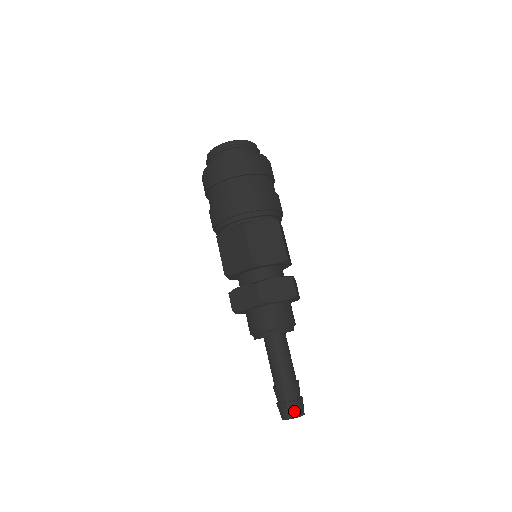
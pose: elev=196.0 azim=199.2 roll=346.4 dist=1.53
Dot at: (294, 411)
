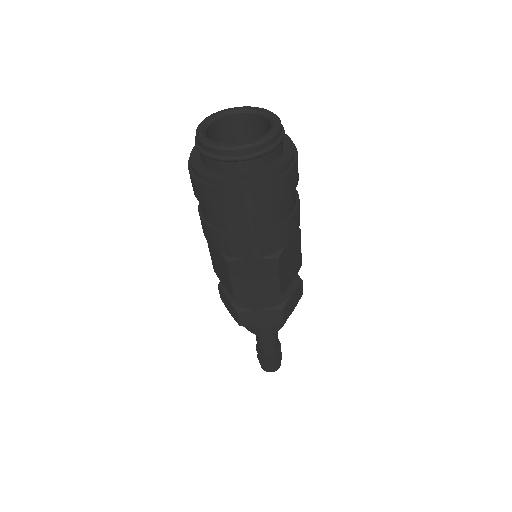
Dot at: (279, 366)
